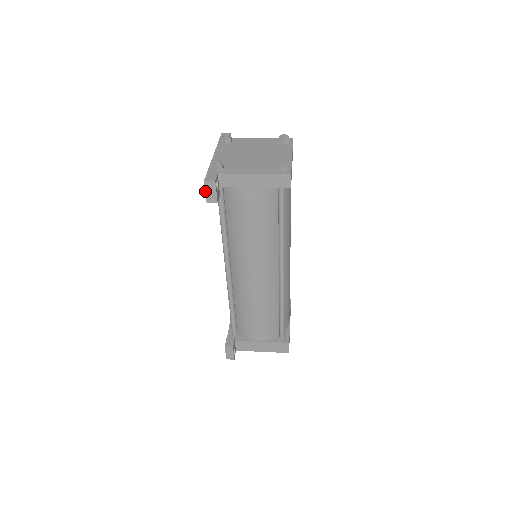
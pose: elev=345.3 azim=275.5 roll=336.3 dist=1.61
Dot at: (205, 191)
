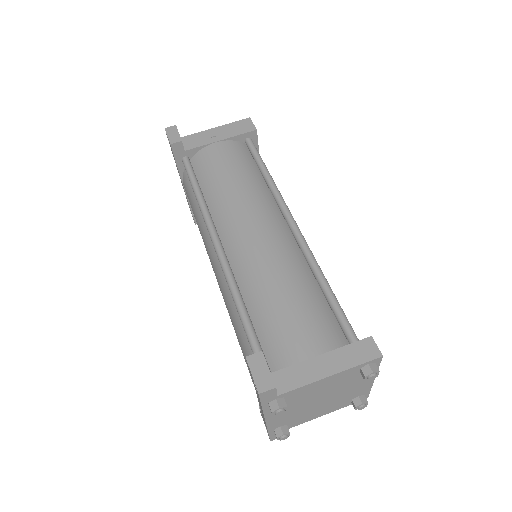
Dot at: occluded
